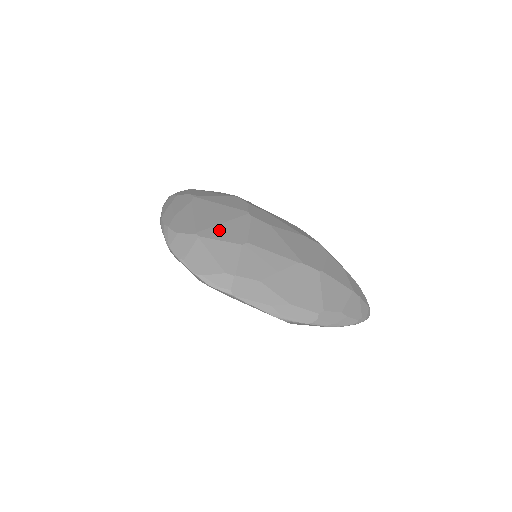
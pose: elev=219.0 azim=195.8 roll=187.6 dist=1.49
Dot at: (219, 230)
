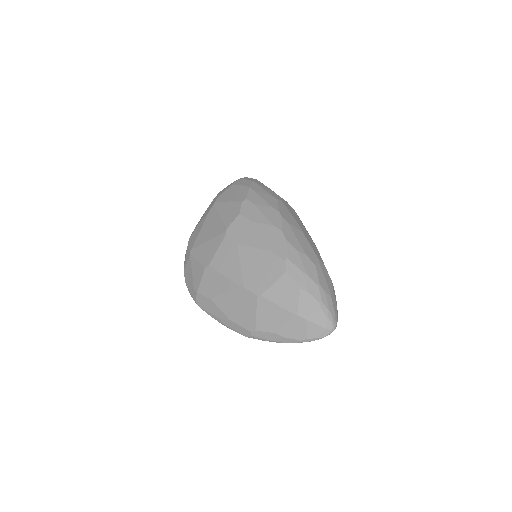
Dot at: (202, 249)
